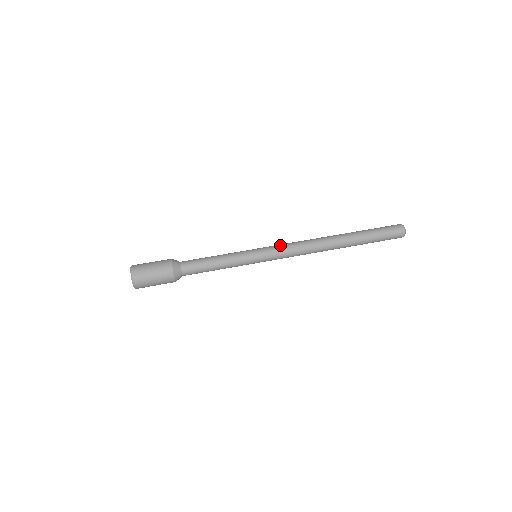
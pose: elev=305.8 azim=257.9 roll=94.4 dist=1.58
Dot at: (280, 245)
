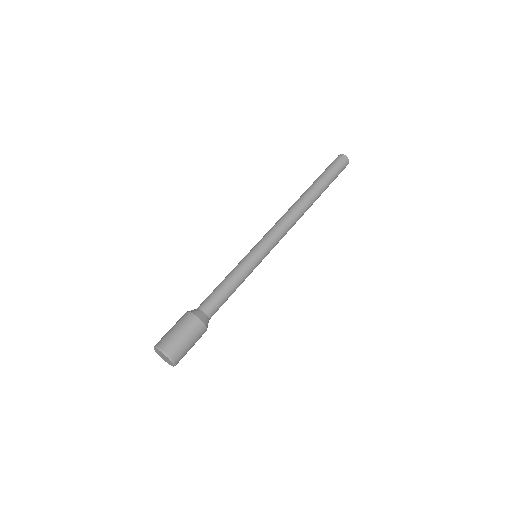
Dot at: (266, 233)
